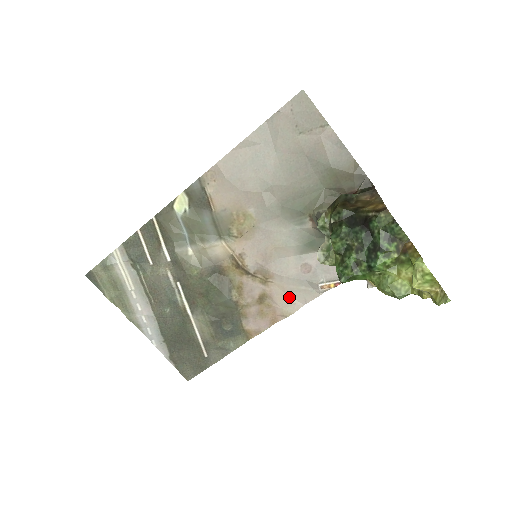
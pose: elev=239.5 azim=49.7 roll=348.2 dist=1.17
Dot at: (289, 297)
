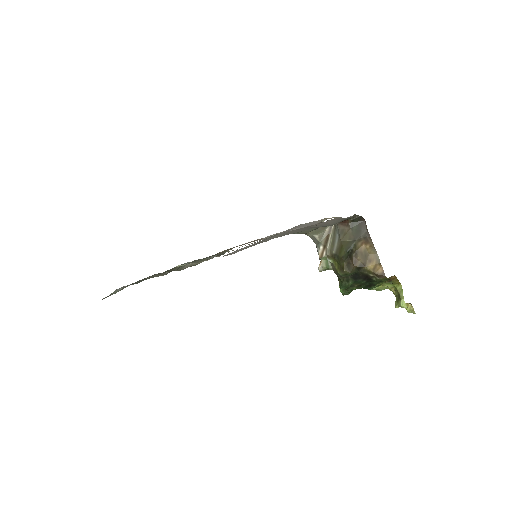
Dot at: occluded
